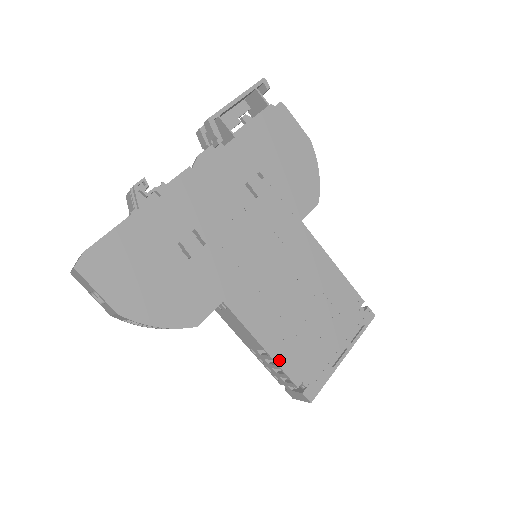
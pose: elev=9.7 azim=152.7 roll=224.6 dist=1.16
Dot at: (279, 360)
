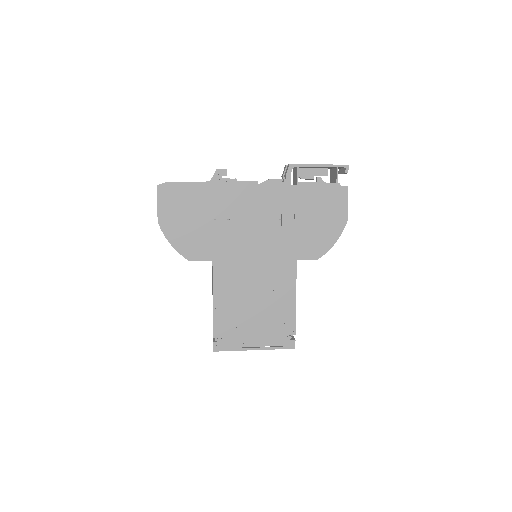
Dot at: (216, 315)
